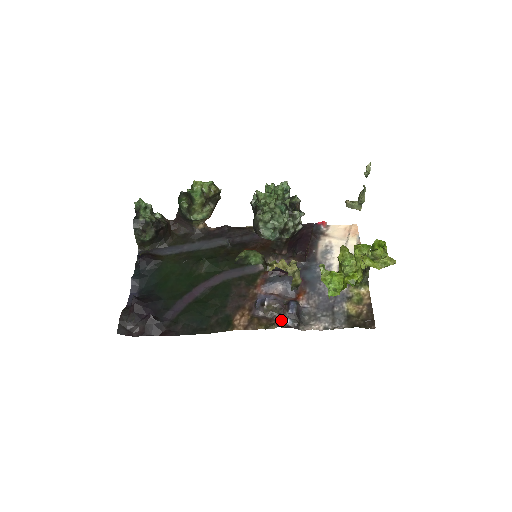
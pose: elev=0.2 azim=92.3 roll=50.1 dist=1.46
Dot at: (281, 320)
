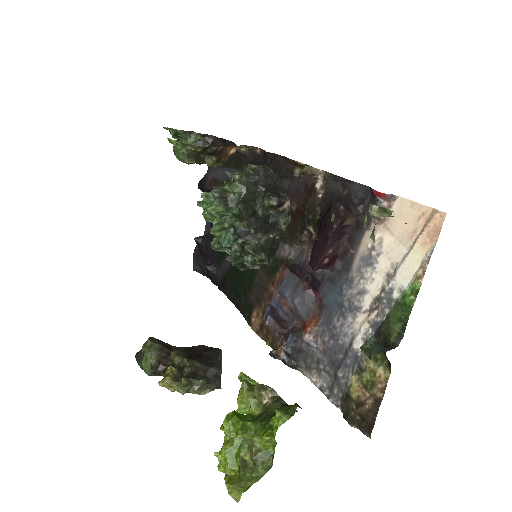
Dot at: occluded
